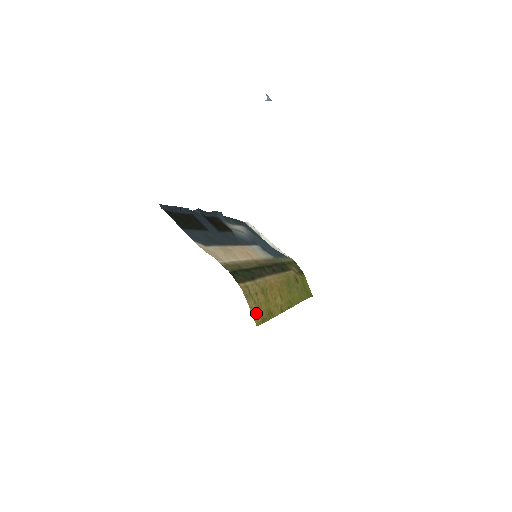
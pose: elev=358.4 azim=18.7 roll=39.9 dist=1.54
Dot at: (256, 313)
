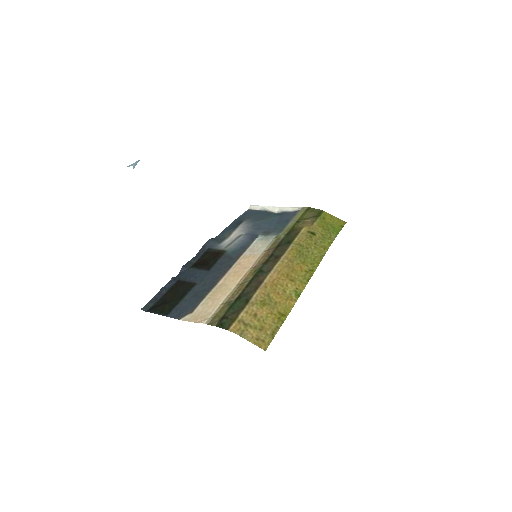
Dot at: (260, 337)
